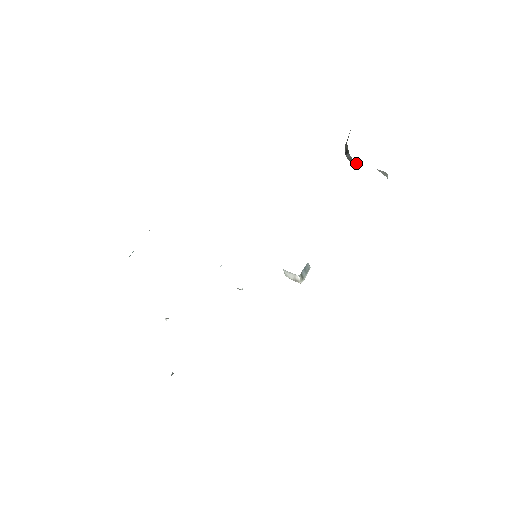
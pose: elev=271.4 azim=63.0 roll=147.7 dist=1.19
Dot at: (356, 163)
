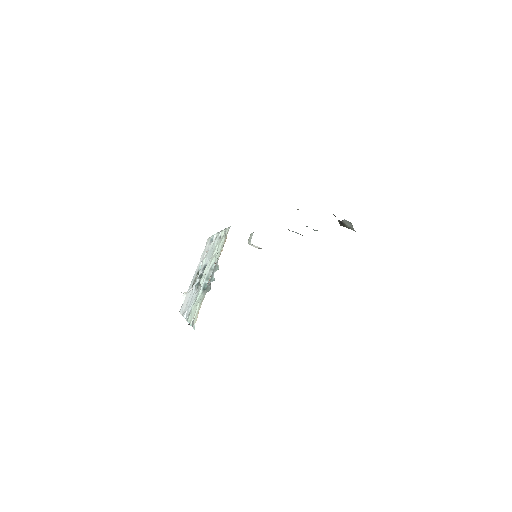
Dot at: (340, 222)
